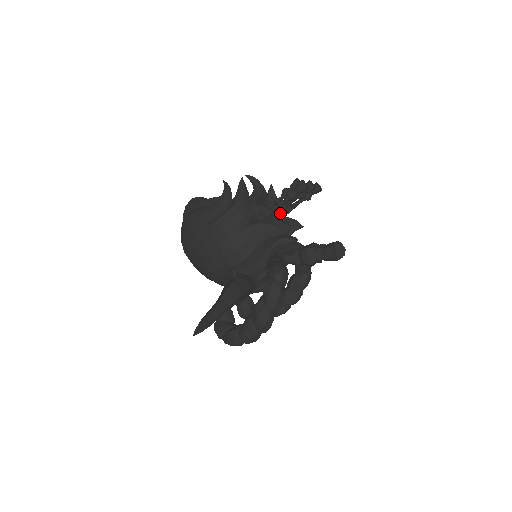
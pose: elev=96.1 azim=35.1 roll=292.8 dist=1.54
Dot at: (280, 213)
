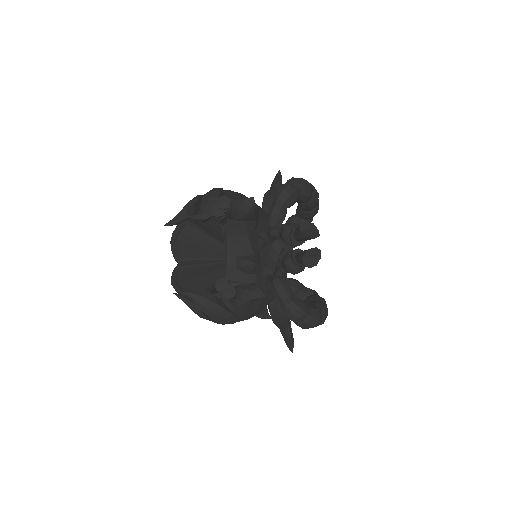
Dot at: (226, 221)
